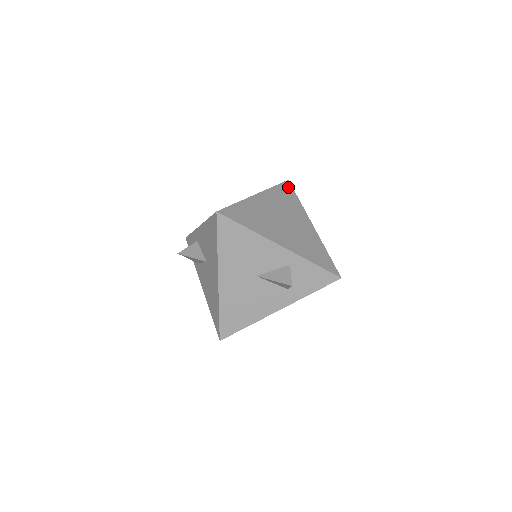
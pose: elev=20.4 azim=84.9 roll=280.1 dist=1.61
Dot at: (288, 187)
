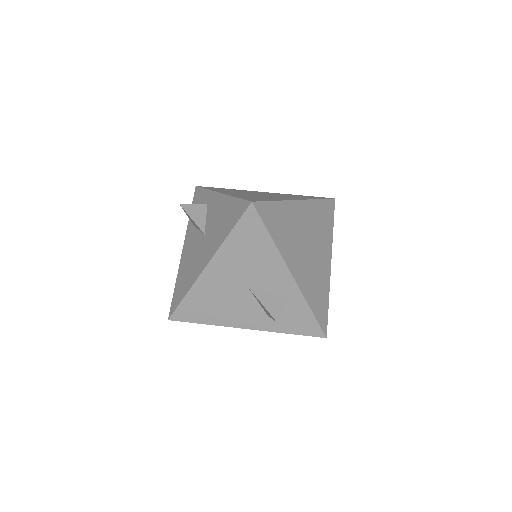
Dot at: (331, 207)
